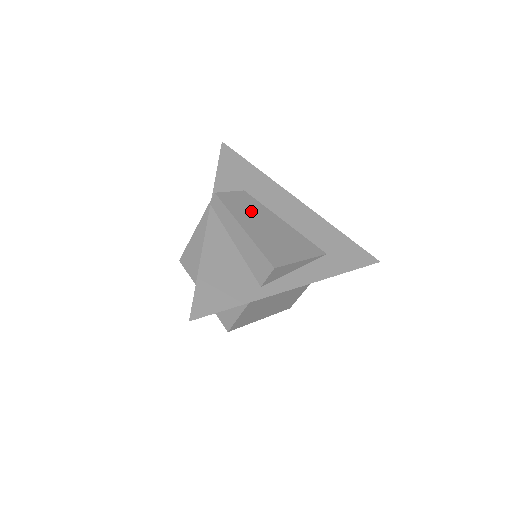
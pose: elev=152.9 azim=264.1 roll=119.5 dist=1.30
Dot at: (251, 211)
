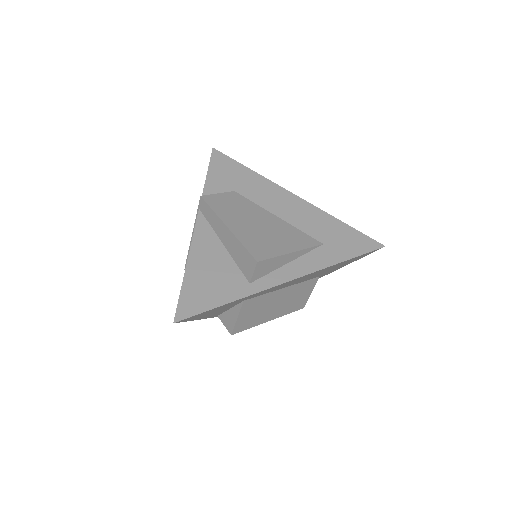
Dot at: (239, 209)
